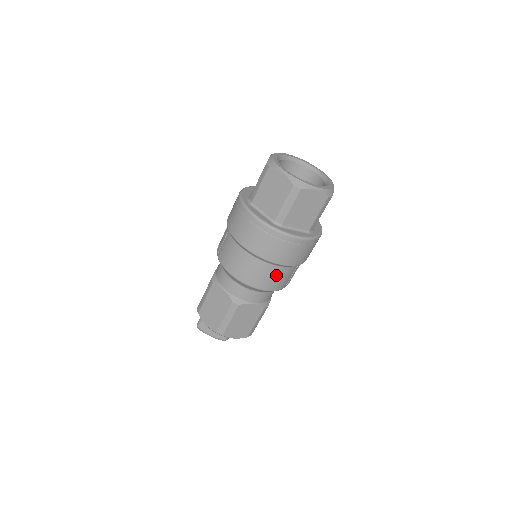
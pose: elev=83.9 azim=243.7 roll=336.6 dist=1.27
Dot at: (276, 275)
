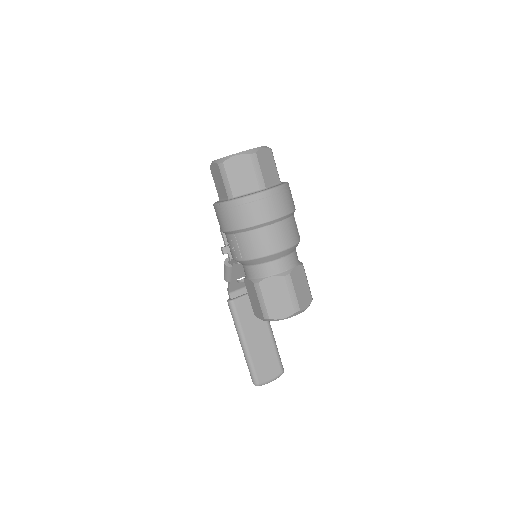
Dot at: (291, 227)
